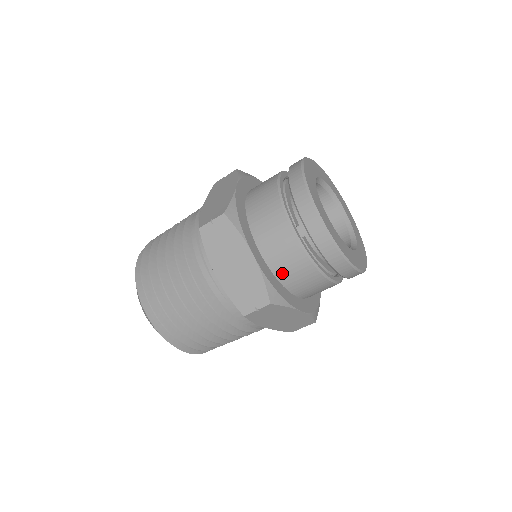
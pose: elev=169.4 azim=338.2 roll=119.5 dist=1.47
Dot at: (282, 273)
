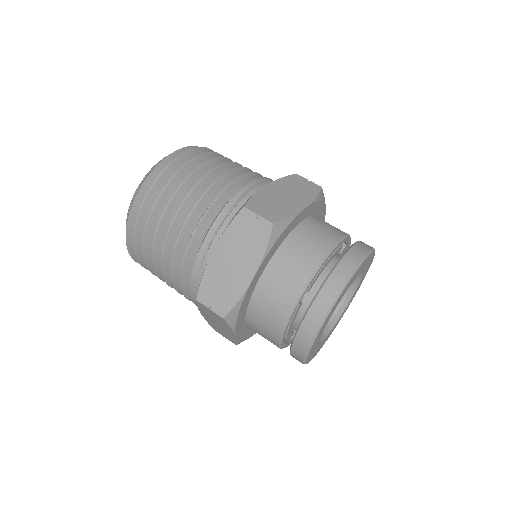
Dot at: (257, 306)
